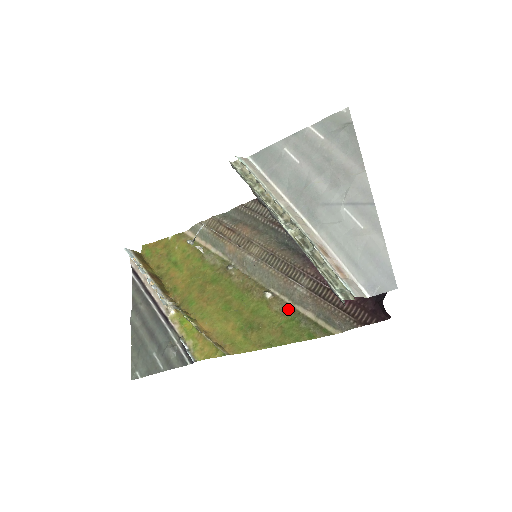
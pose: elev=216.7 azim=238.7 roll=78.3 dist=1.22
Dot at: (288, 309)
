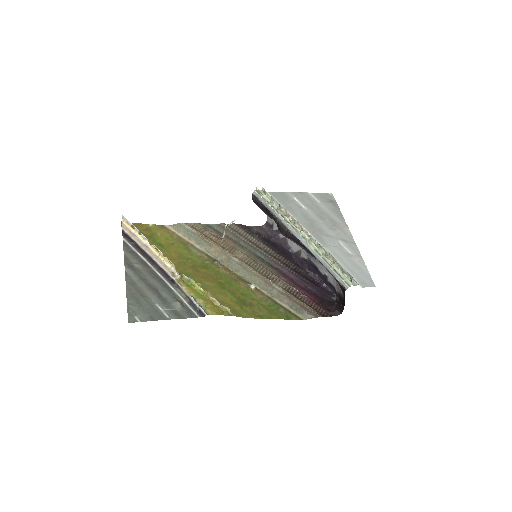
Dot at: (269, 299)
